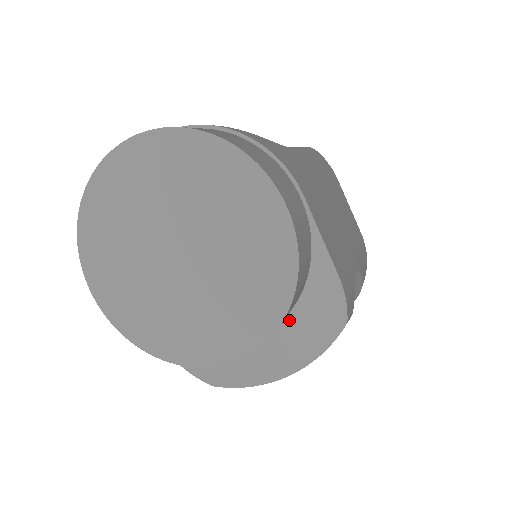
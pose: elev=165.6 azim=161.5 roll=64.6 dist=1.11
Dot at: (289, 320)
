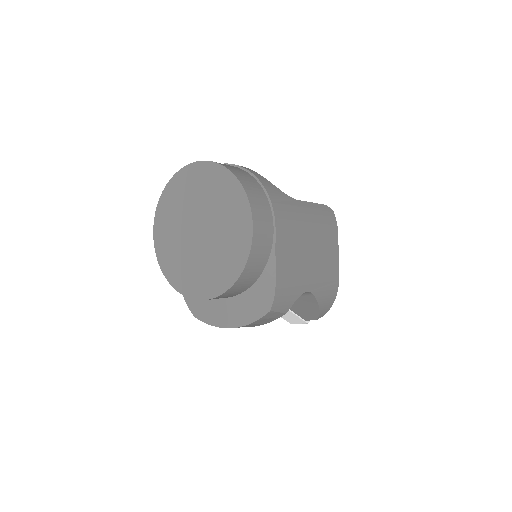
Dot at: (243, 295)
